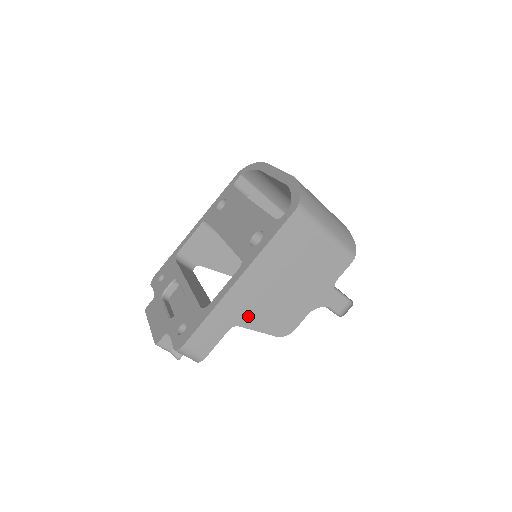
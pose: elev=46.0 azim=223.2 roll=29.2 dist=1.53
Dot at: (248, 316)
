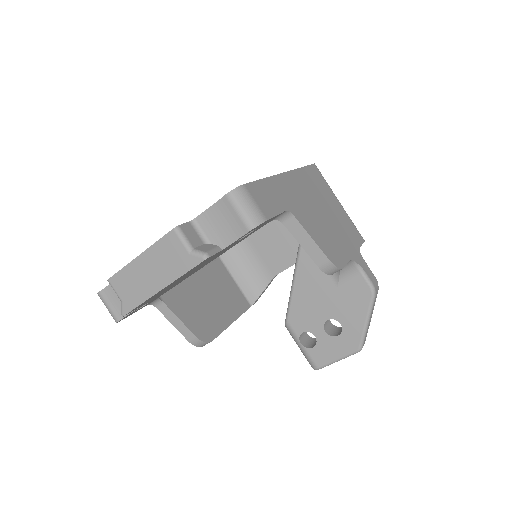
Dot at: (300, 213)
